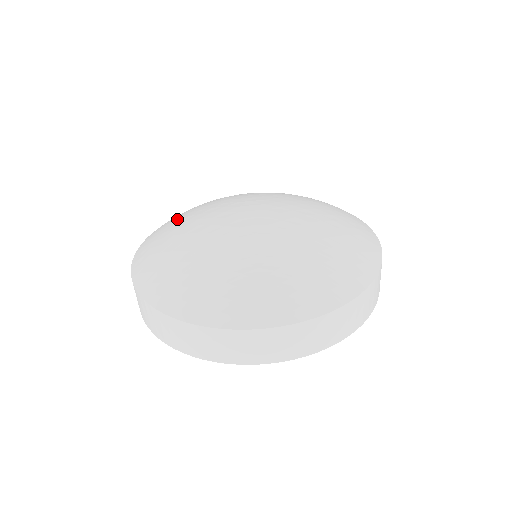
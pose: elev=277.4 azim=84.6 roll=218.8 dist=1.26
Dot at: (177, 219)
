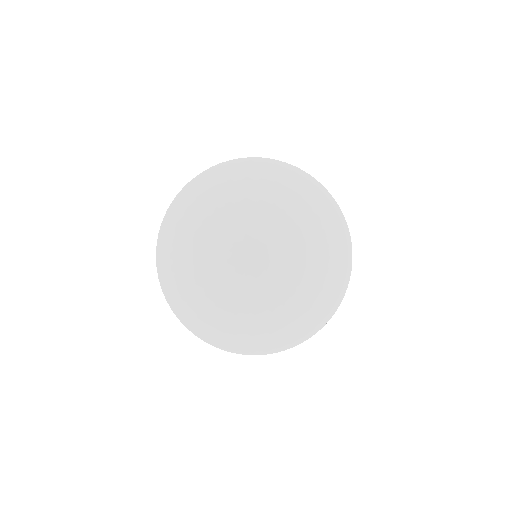
Dot at: (203, 301)
